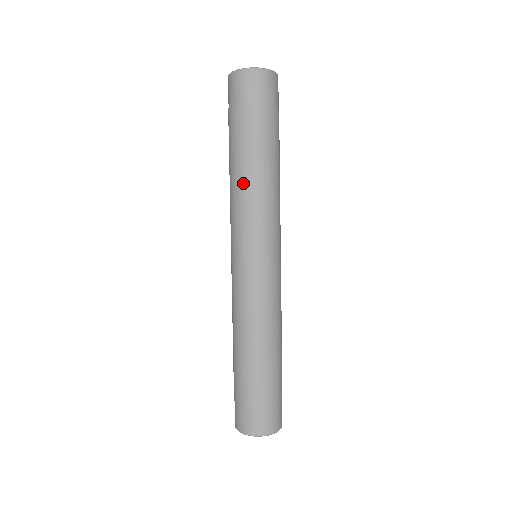
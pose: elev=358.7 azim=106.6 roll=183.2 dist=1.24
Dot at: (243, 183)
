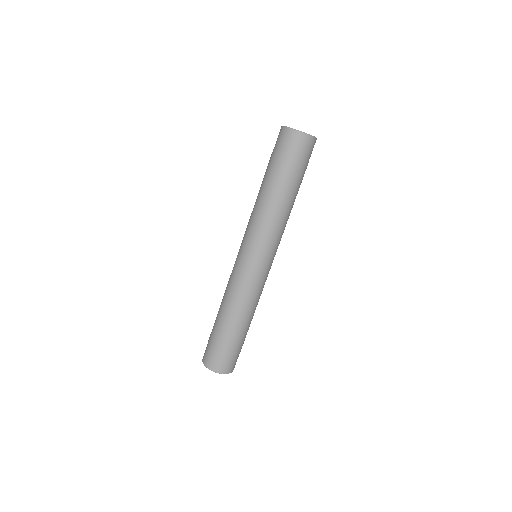
Dot at: (274, 211)
